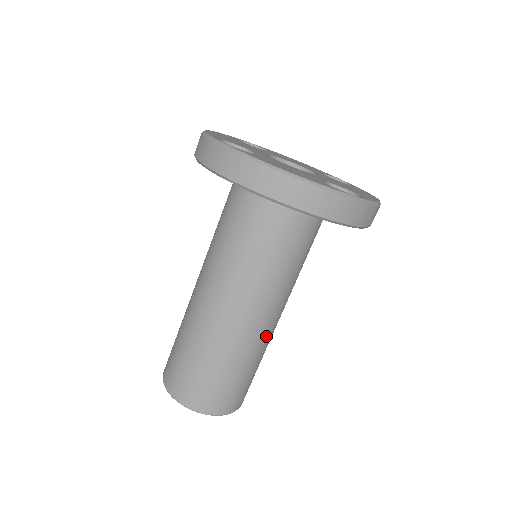
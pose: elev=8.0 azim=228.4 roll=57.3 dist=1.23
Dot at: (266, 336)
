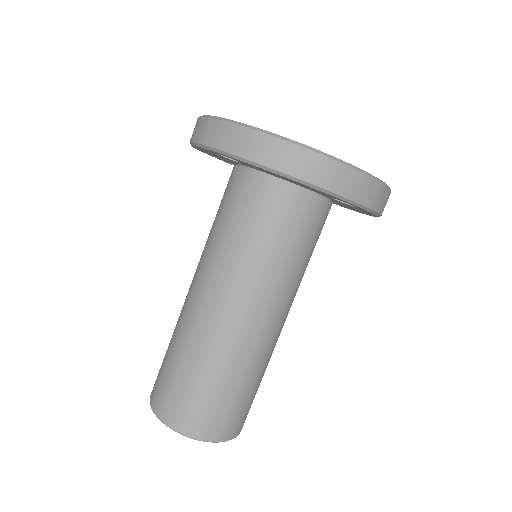
Dot at: (271, 344)
